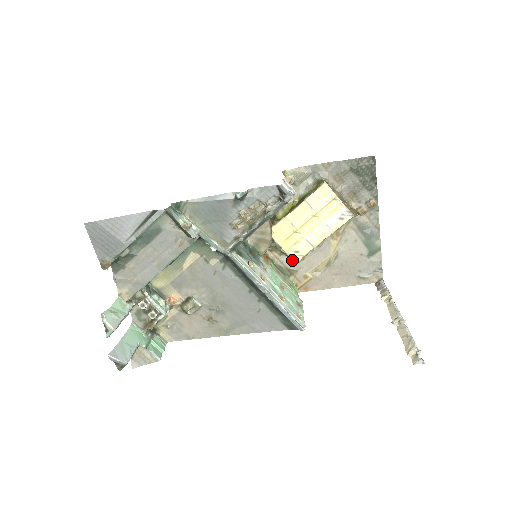
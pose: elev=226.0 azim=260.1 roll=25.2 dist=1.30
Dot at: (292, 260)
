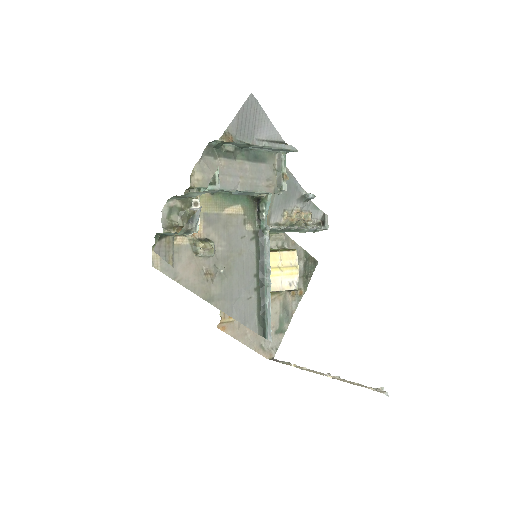
Dot at: occluded
